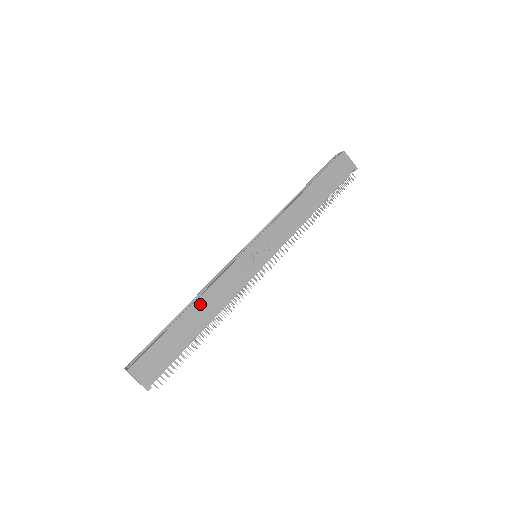
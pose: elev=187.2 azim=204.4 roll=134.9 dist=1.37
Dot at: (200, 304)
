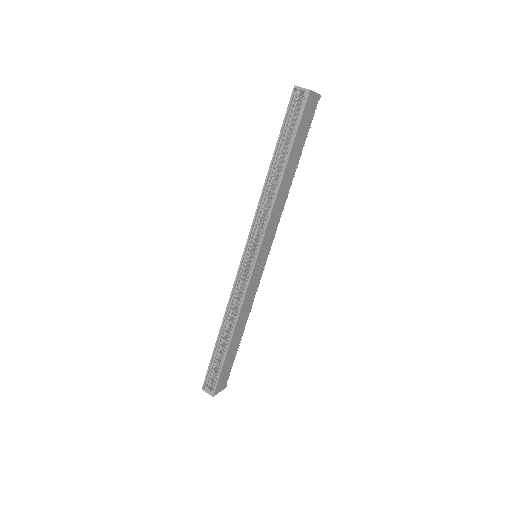
Dot at: (237, 328)
